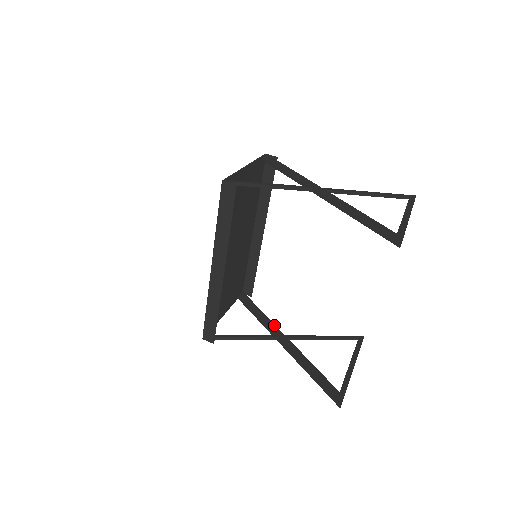
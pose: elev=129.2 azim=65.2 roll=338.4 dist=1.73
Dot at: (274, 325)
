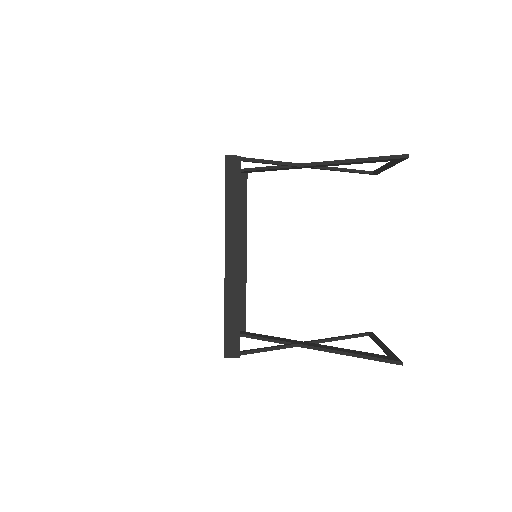
Dot at: (287, 339)
